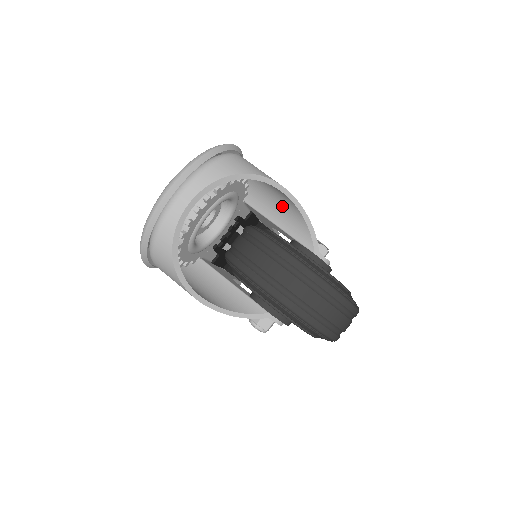
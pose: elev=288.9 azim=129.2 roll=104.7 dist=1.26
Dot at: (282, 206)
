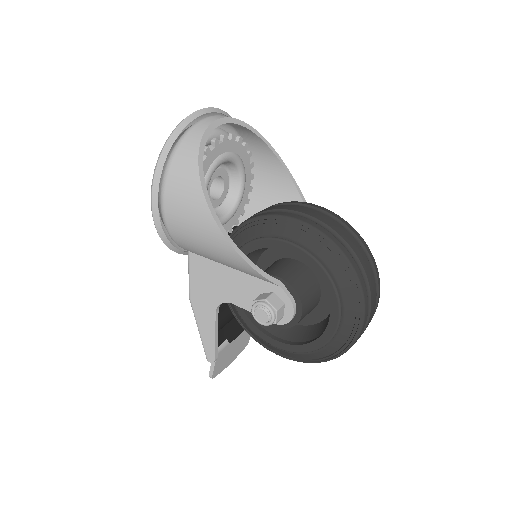
Dot at: occluded
